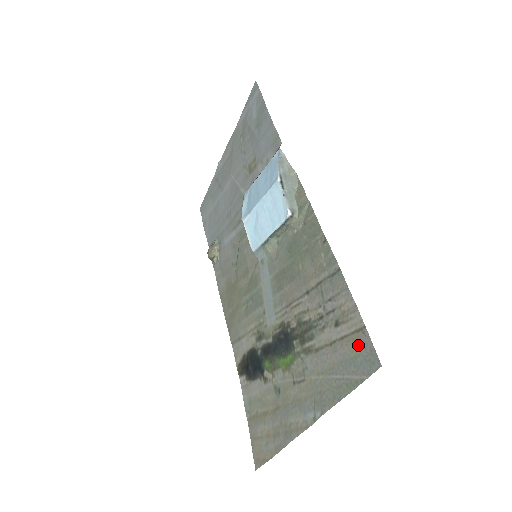
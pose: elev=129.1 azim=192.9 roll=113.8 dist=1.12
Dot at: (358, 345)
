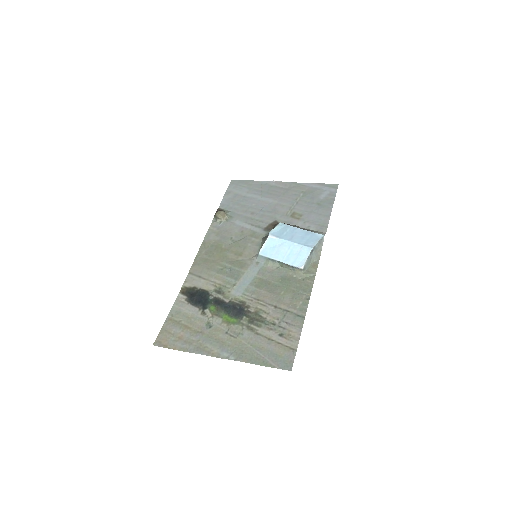
Dot at: (286, 353)
